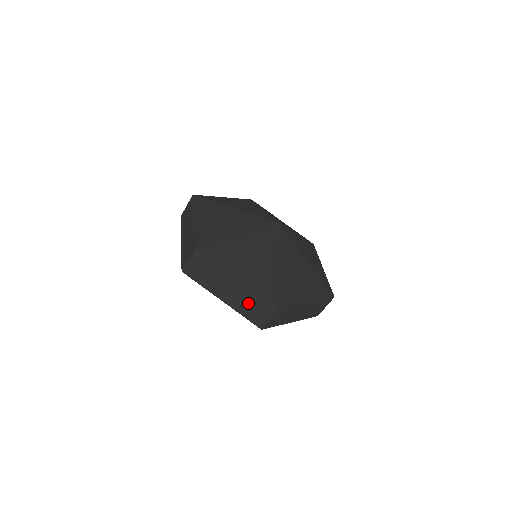
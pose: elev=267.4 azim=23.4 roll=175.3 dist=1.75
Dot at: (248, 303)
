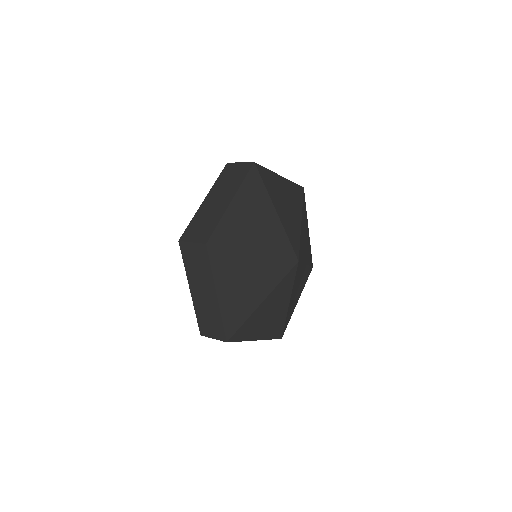
Dot at: (208, 314)
